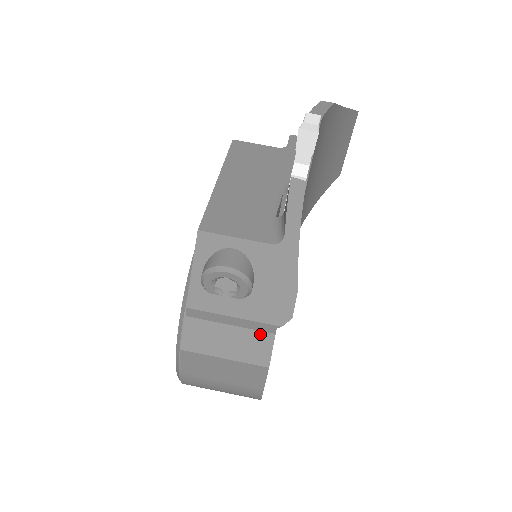
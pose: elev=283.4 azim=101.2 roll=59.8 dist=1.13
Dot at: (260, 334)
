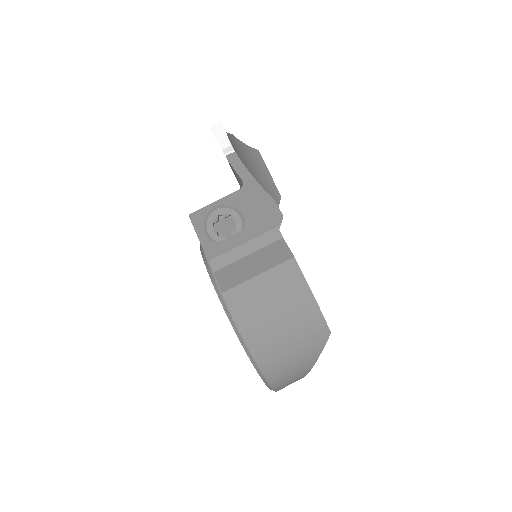
Dot at: (272, 245)
